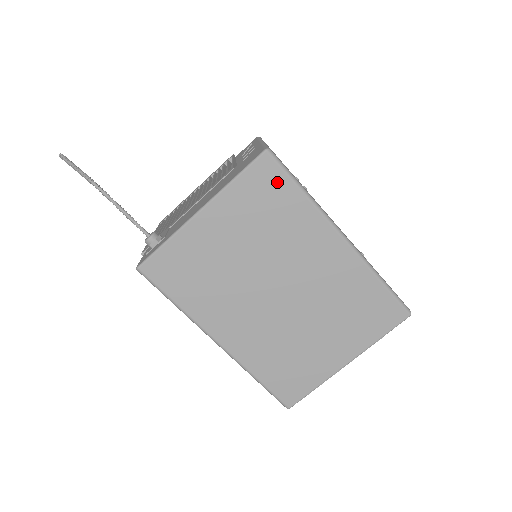
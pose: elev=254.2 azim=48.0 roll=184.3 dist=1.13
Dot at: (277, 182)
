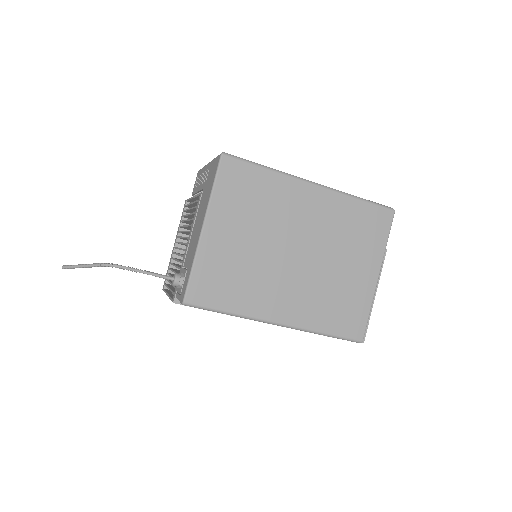
Dot at: (244, 172)
